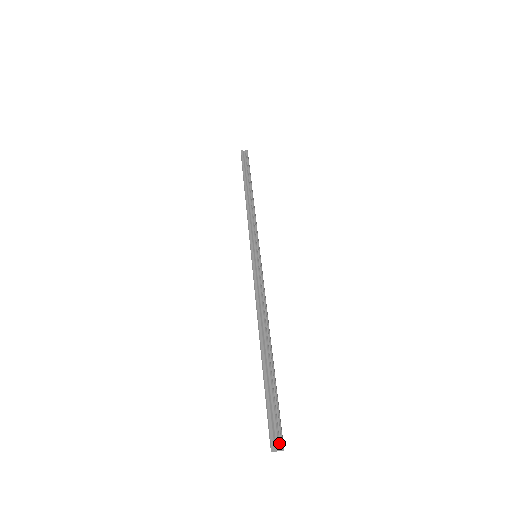
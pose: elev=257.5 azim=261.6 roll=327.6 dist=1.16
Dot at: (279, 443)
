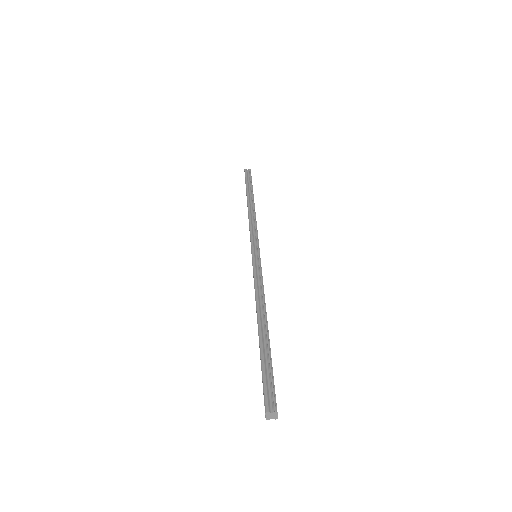
Dot at: (274, 410)
